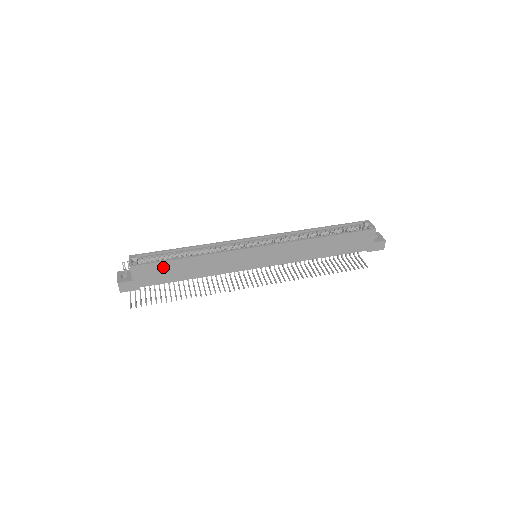
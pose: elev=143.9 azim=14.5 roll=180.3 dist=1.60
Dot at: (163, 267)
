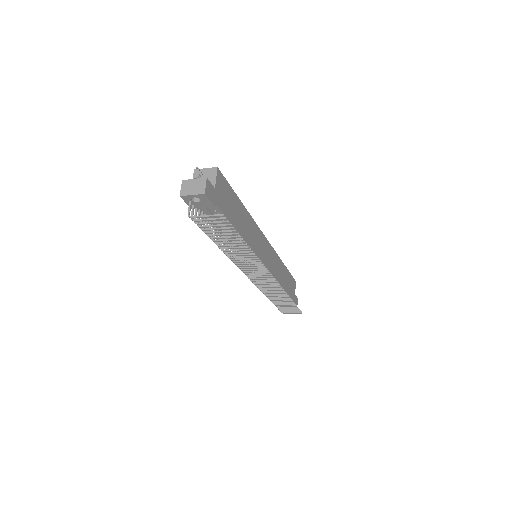
Dot at: (231, 197)
